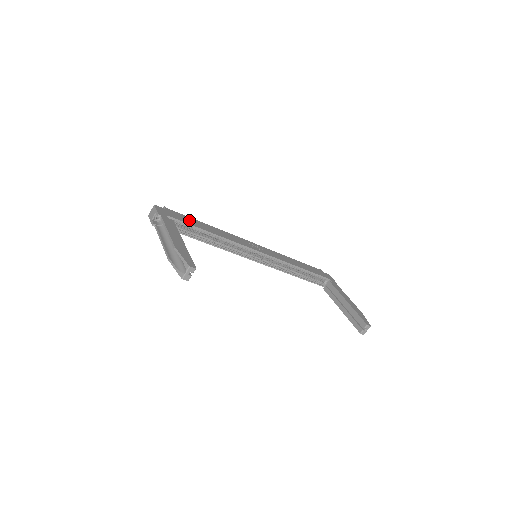
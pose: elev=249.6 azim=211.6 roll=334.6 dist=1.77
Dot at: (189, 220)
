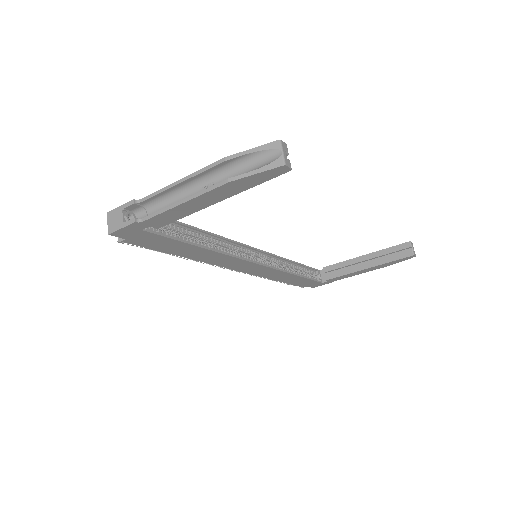
Dot at: occluded
